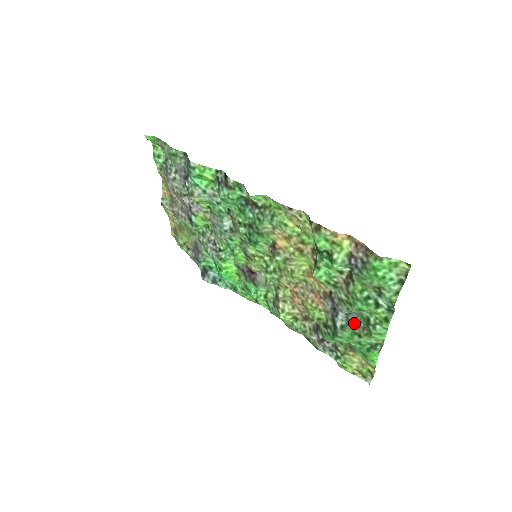
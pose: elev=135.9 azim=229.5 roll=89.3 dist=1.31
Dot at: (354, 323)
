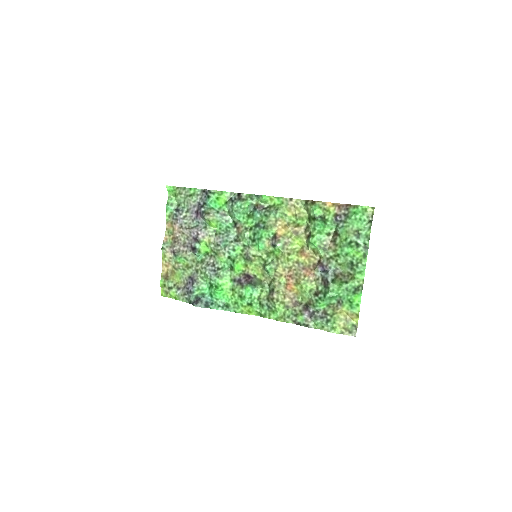
Dot at: (340, 276)
